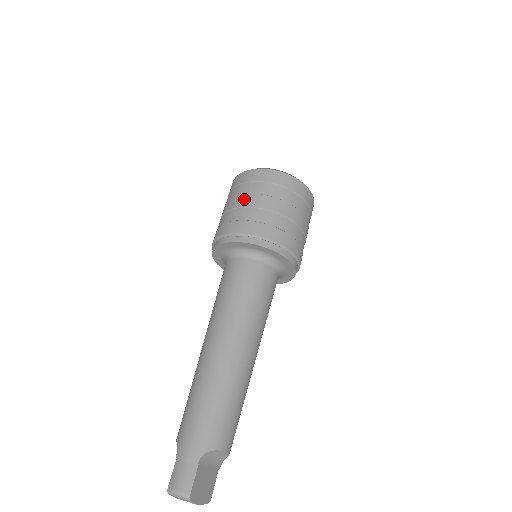
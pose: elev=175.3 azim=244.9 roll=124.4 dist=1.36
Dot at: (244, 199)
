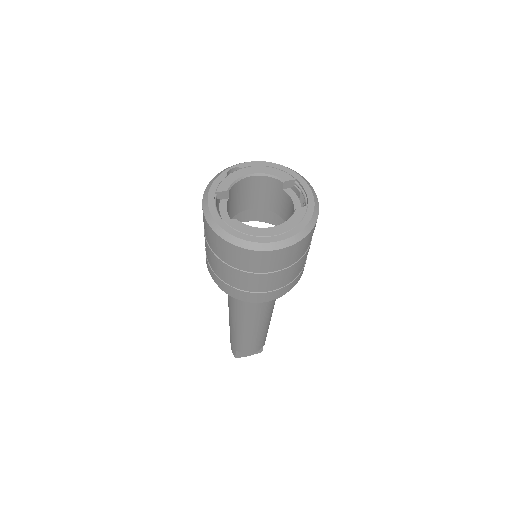
Dot at: occluded
